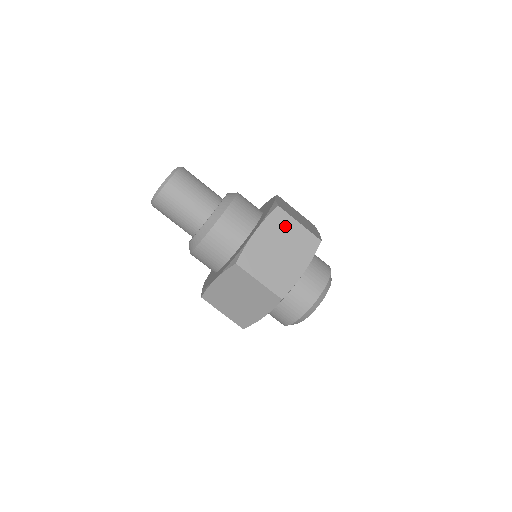
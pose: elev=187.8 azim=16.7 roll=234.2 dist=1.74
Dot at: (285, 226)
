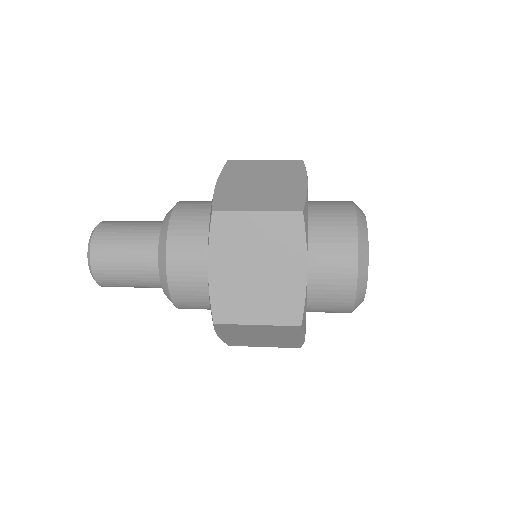
Dot at: (249, 168)
